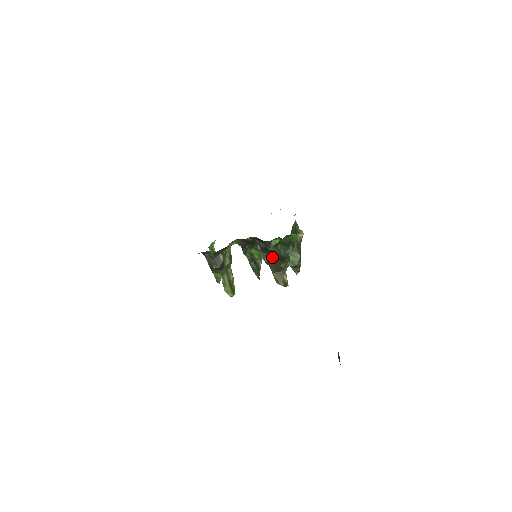
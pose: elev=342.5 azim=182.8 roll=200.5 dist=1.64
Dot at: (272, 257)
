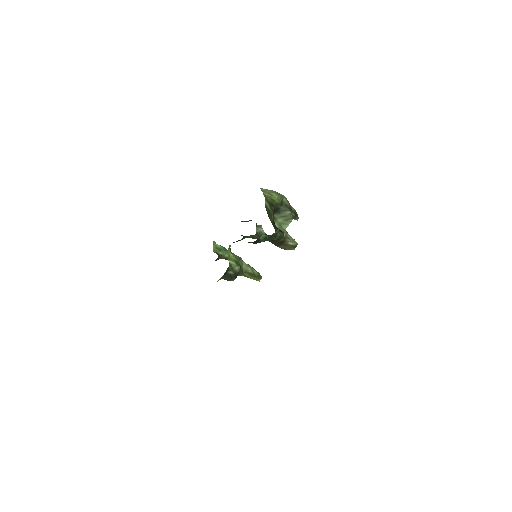
Dot at: (269, 241)
